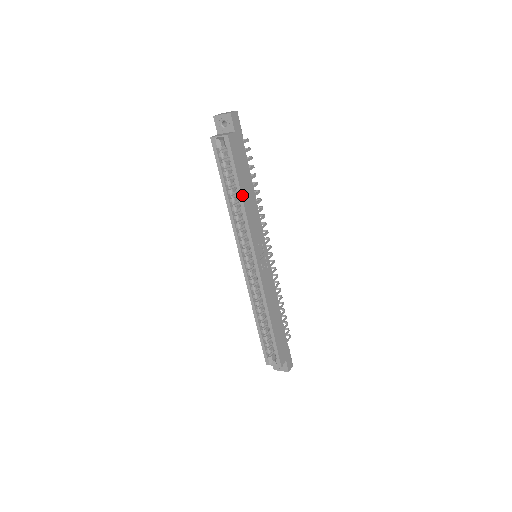
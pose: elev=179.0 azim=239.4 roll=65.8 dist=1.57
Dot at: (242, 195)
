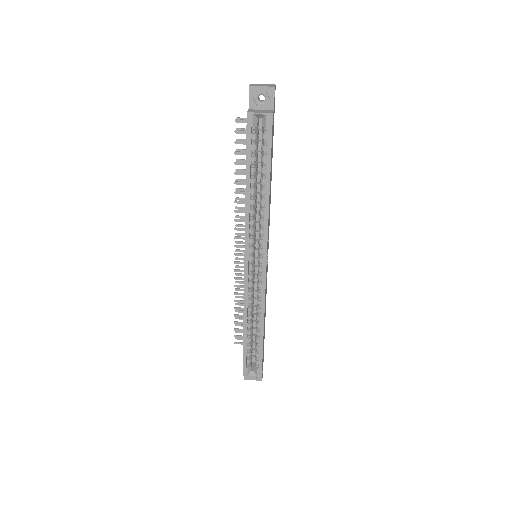
Dot at: (269, 187)
